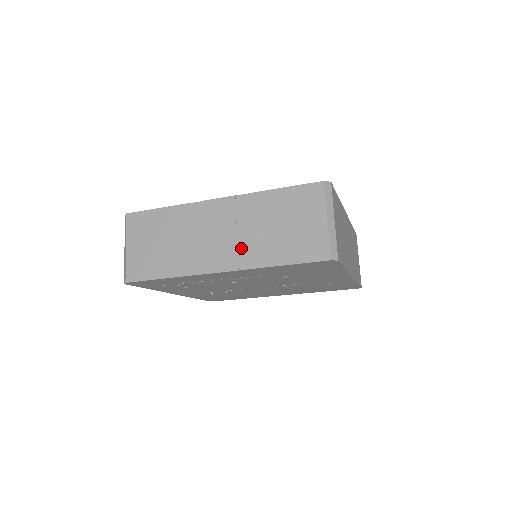
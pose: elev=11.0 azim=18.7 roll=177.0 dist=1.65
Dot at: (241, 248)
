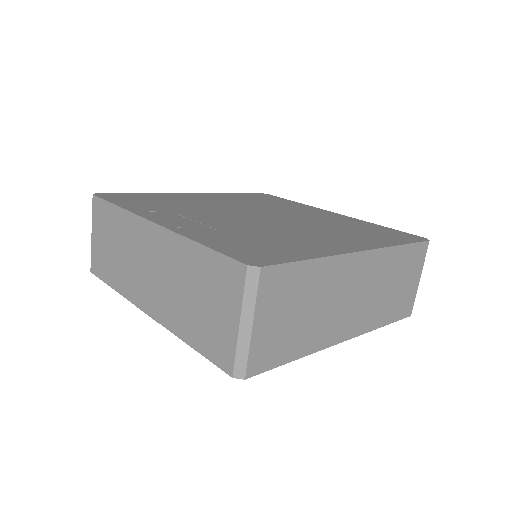
Dot at: (163, 299)
